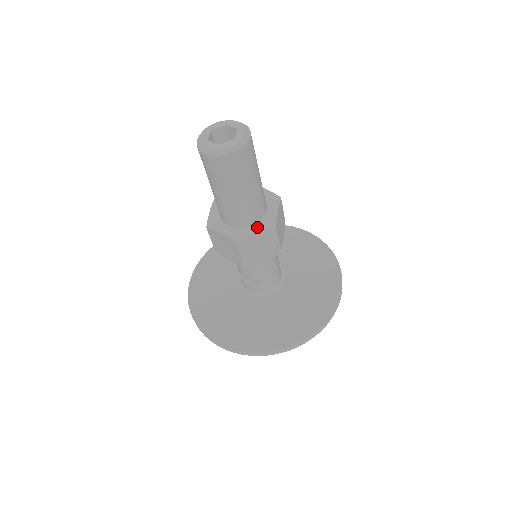
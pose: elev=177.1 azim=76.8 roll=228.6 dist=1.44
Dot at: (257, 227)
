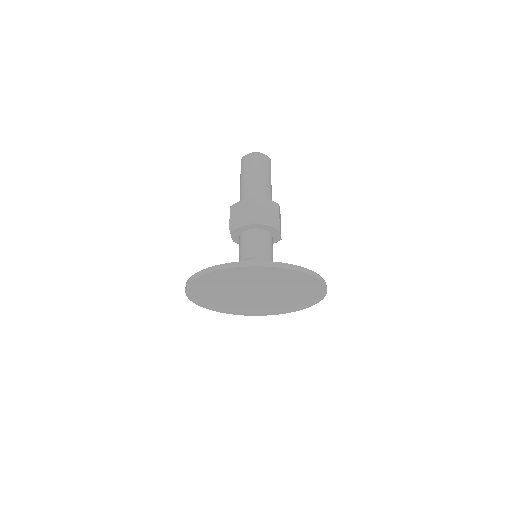
Dot at: occluded
